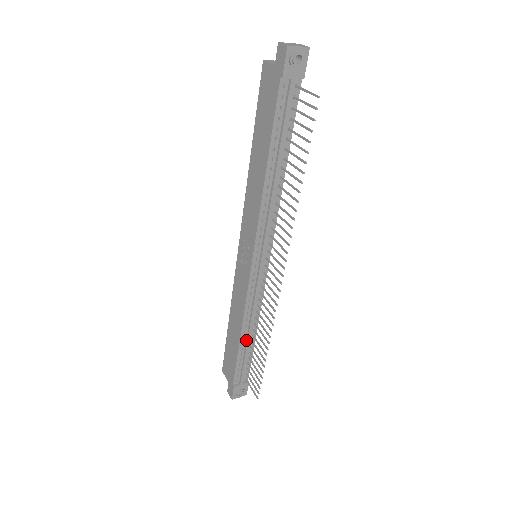
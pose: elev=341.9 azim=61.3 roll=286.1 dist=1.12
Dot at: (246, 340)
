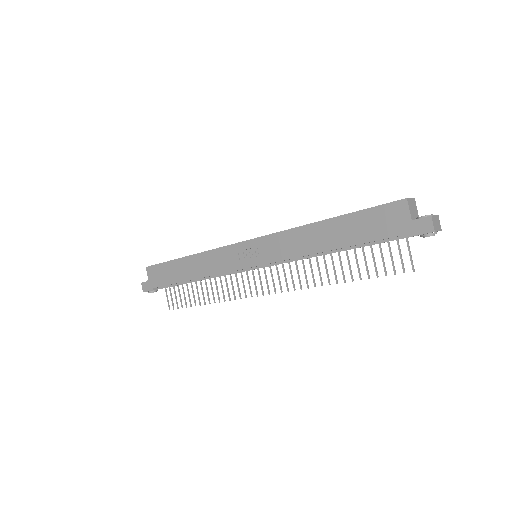
Dot at: (193, 280)
